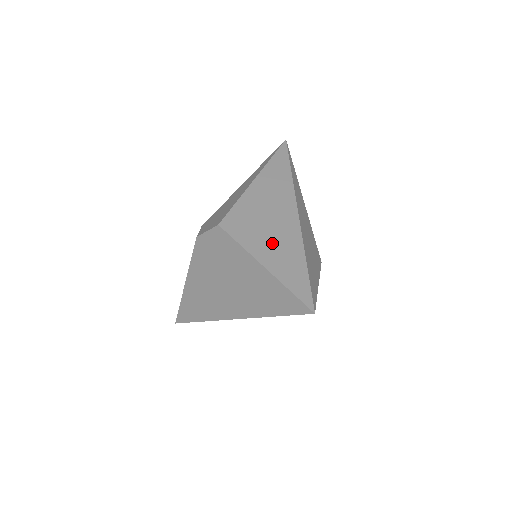
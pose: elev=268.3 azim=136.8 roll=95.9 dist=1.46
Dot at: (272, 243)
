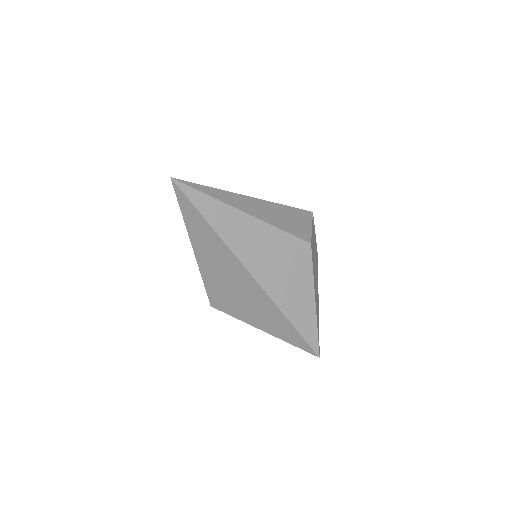
Dot at: (255, 312)
